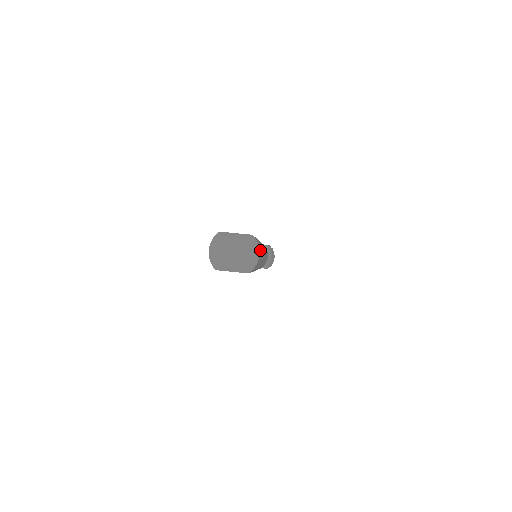
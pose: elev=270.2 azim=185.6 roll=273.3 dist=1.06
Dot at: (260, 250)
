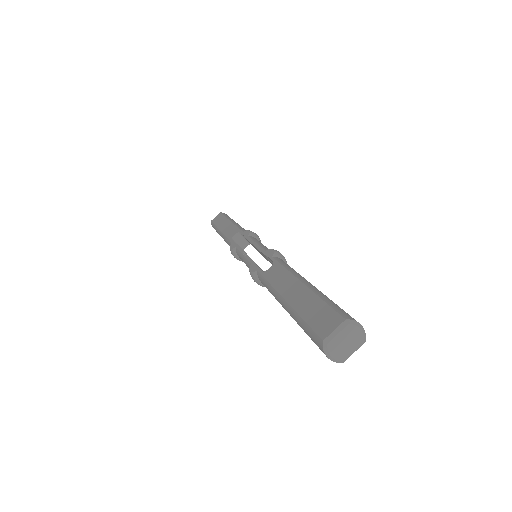
Dot at: (349, 315)
